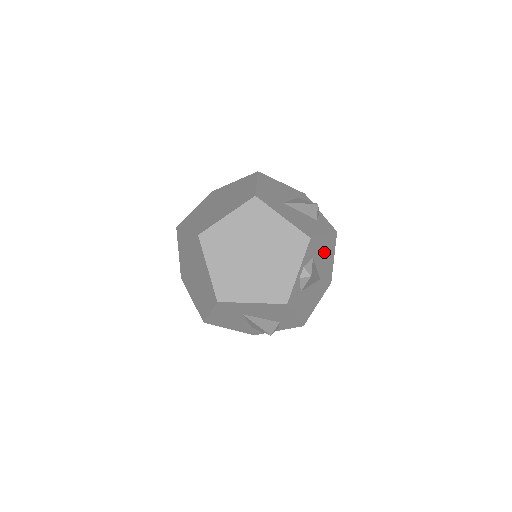
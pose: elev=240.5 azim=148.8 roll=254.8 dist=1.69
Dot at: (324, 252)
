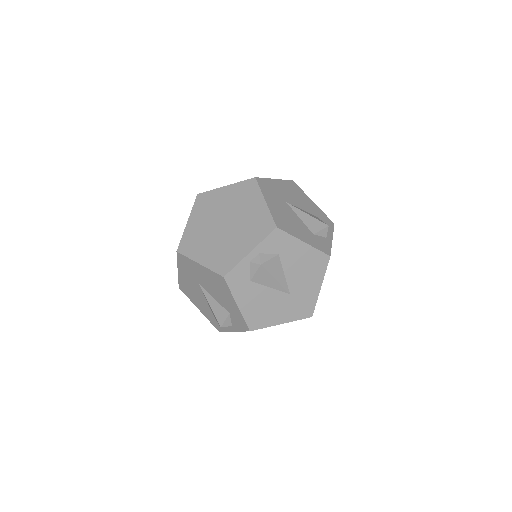
Dot at: (302, 264)
